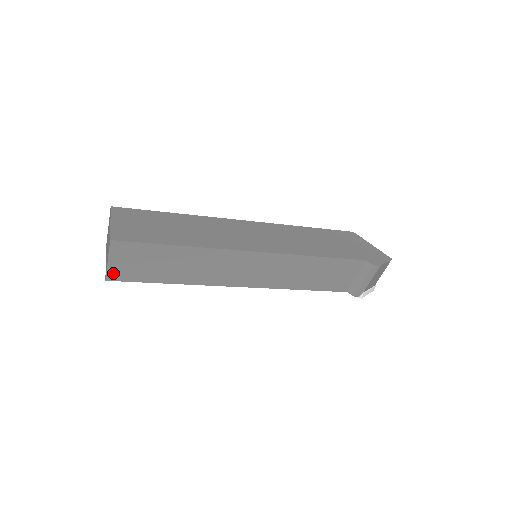
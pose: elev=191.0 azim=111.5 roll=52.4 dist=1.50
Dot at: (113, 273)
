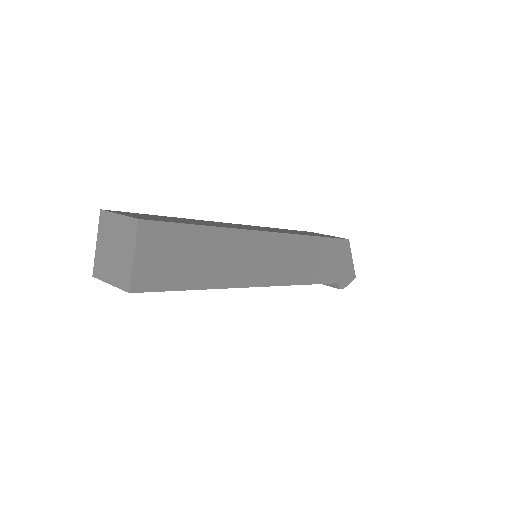
Dot at: occluded
